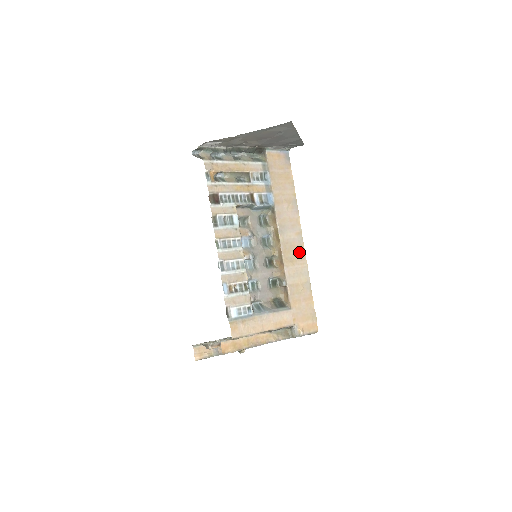
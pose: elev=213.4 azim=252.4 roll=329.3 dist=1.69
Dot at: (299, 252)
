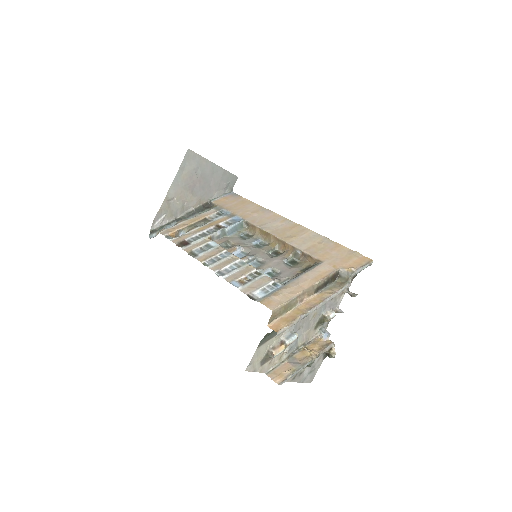
Dot at: (295, 229)
